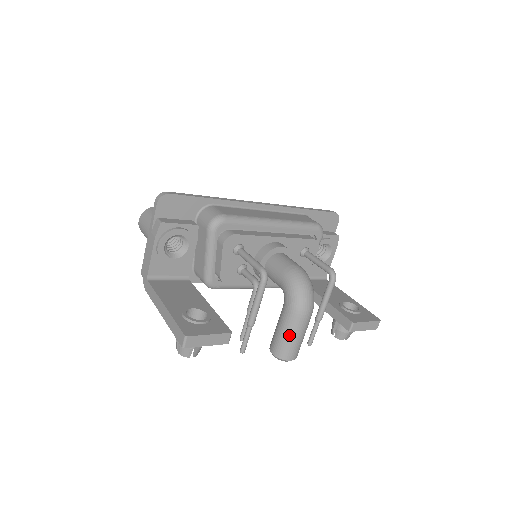
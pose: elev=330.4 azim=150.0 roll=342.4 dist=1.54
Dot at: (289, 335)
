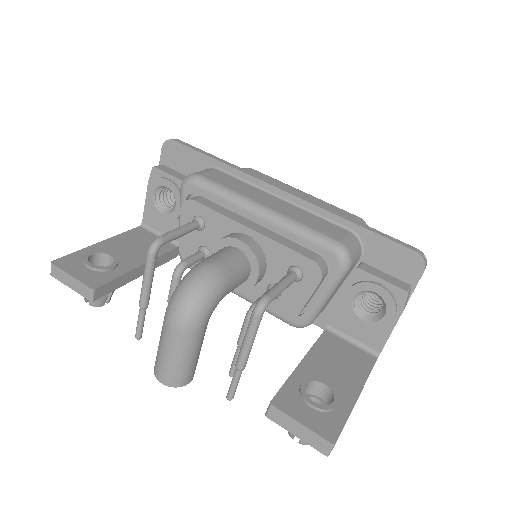
Dot at: (160, 343)
